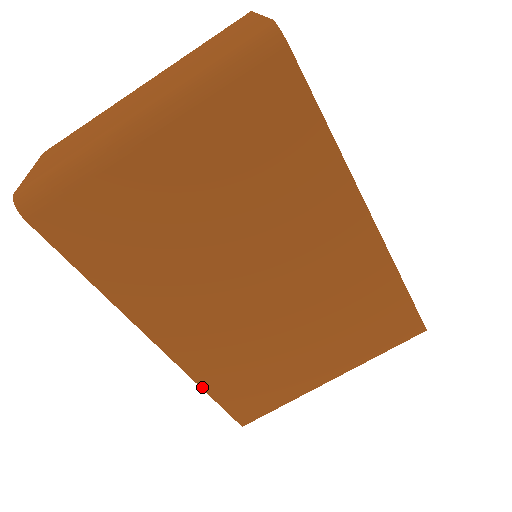
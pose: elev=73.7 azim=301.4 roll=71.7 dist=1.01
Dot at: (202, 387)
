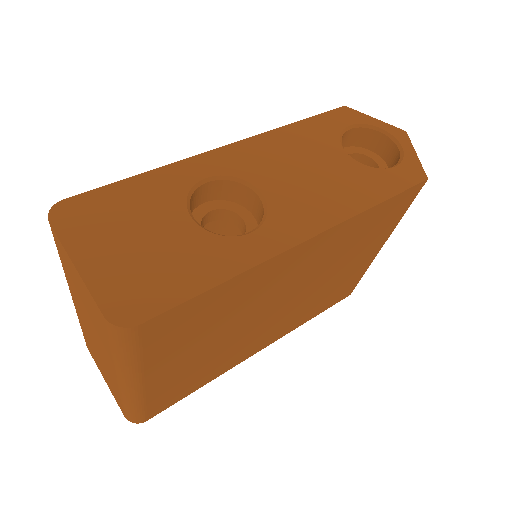
Dot at: occluded
